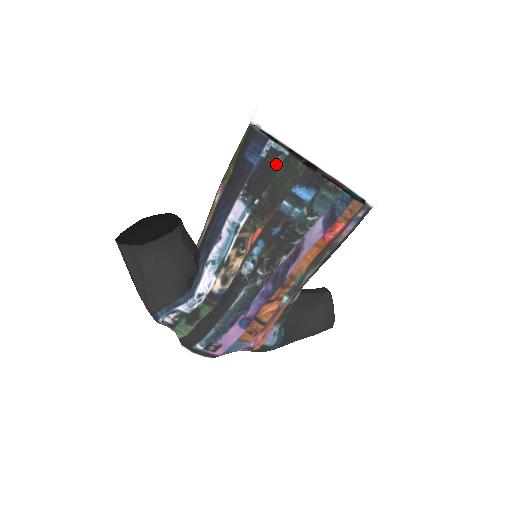
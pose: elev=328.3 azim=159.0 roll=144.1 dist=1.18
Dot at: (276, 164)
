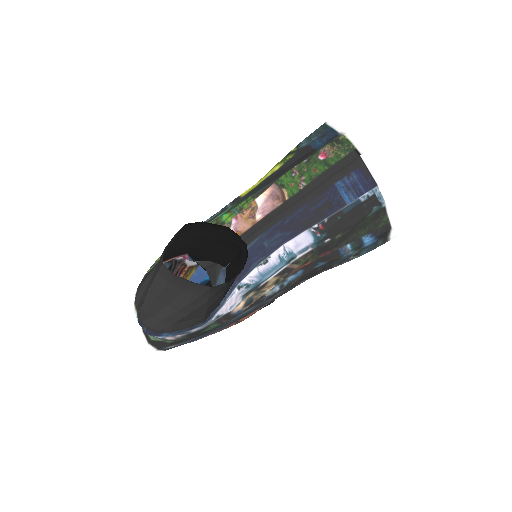
Dot at: (369, 213)
